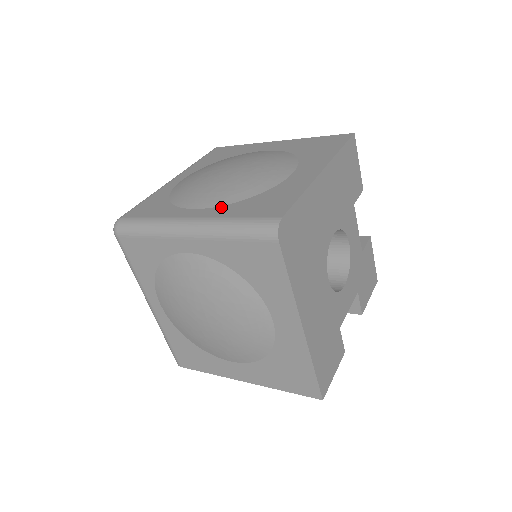
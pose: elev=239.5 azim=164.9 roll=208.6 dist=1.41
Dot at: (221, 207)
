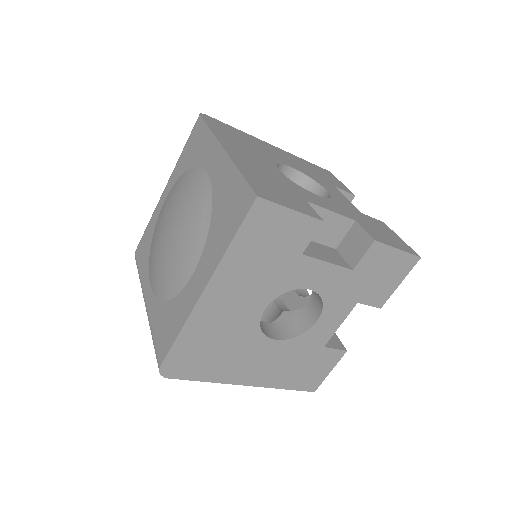
Dot at: (155, 301)
